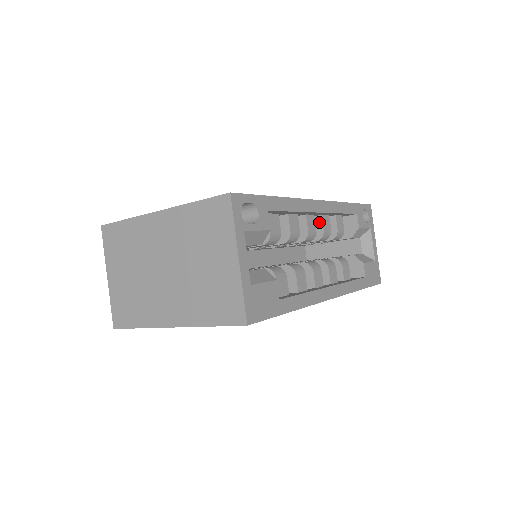
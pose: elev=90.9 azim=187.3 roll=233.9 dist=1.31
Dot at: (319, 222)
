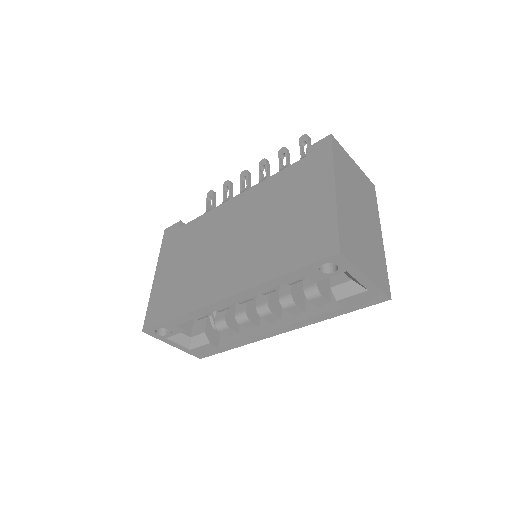
Dot at: occluded
